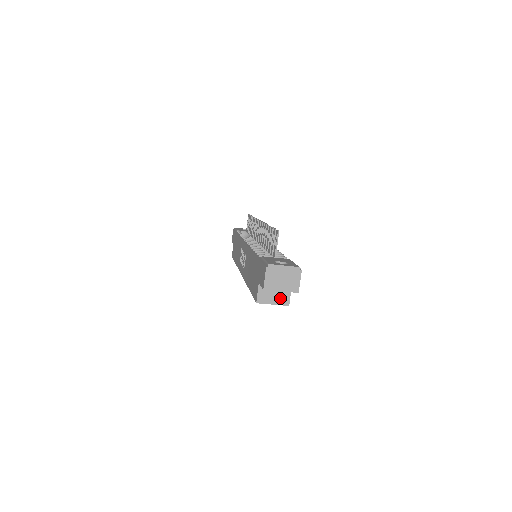
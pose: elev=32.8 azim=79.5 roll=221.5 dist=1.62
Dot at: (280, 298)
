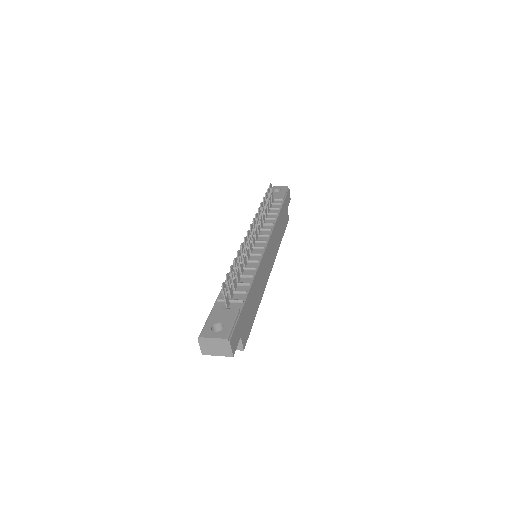
Dot at: occluded
